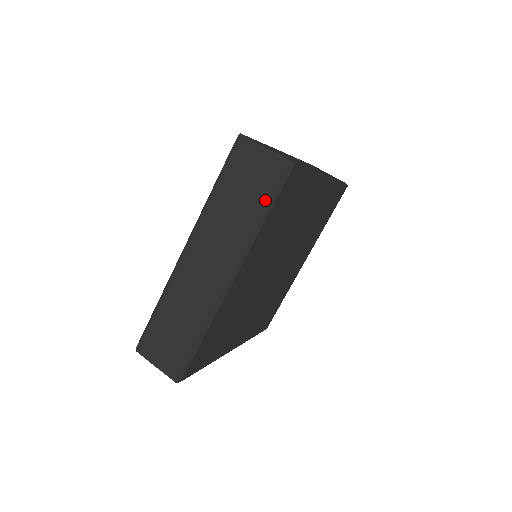
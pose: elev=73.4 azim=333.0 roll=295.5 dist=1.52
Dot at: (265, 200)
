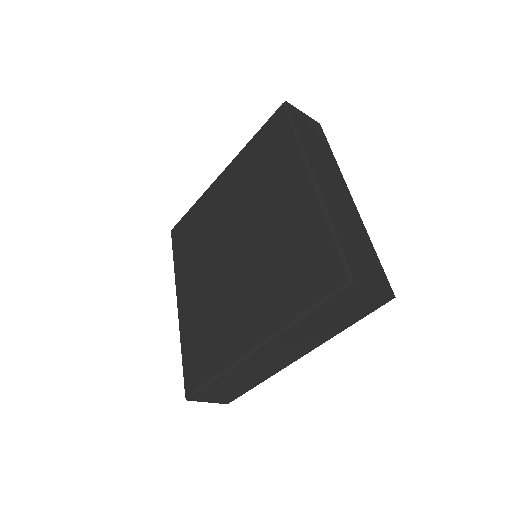
Dot at: (356, 319)
